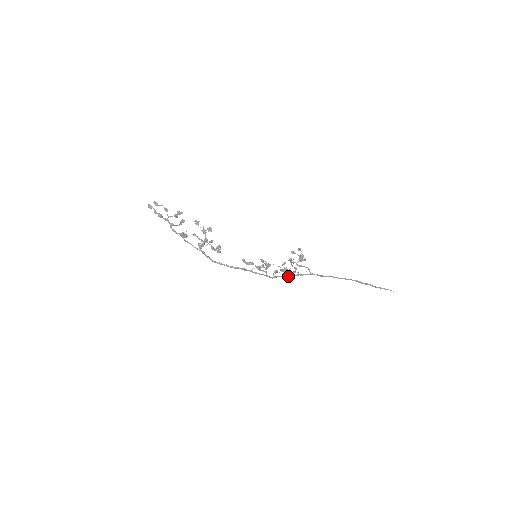
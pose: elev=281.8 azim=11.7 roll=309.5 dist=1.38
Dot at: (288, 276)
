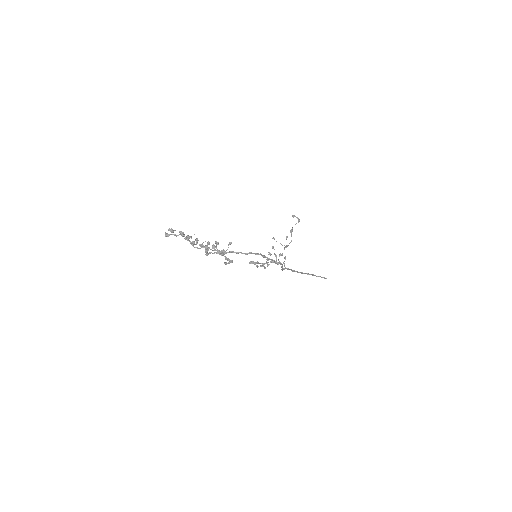
Dot at: (282, 265)
